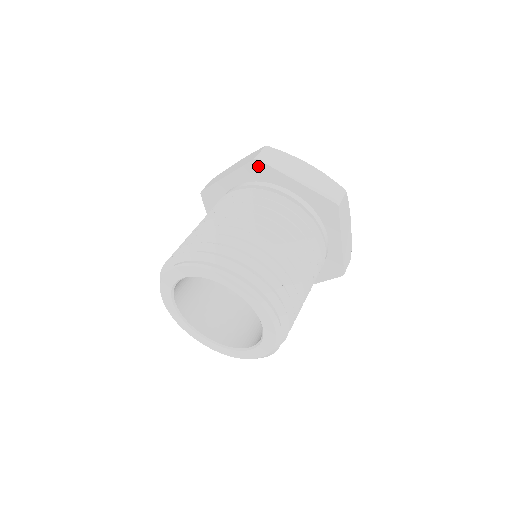
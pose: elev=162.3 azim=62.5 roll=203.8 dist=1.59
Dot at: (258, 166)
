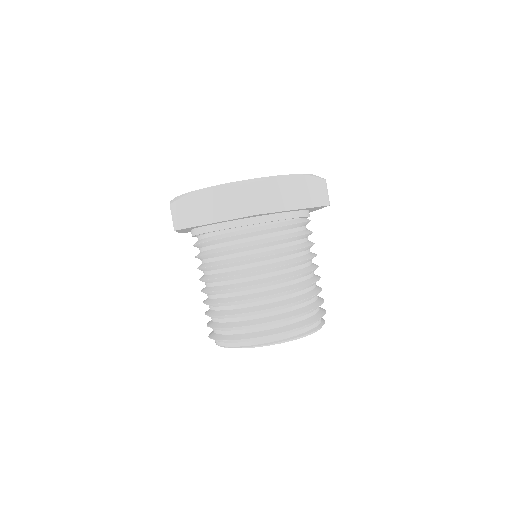
Dot at: occluded
